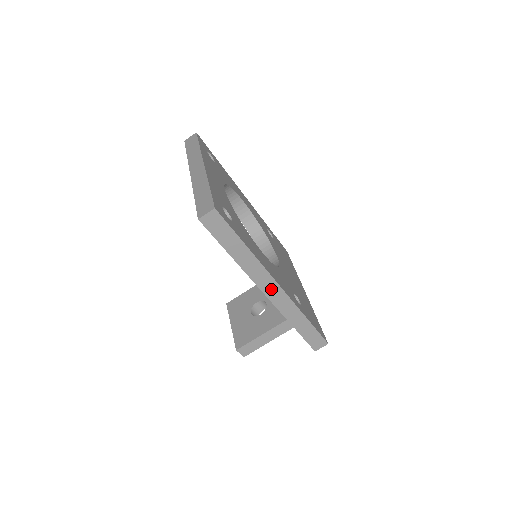
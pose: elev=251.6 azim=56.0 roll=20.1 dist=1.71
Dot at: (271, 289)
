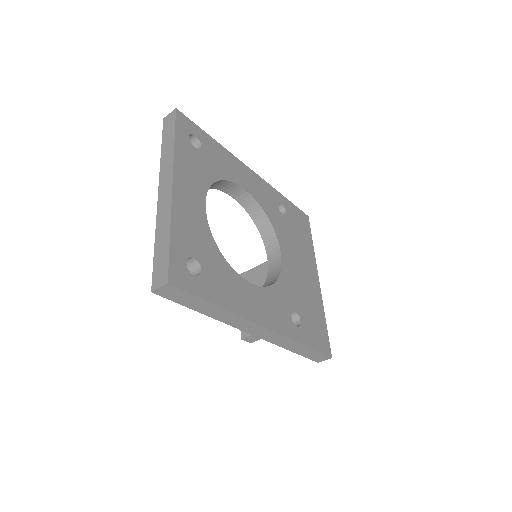
Dot at: (256, 330)
